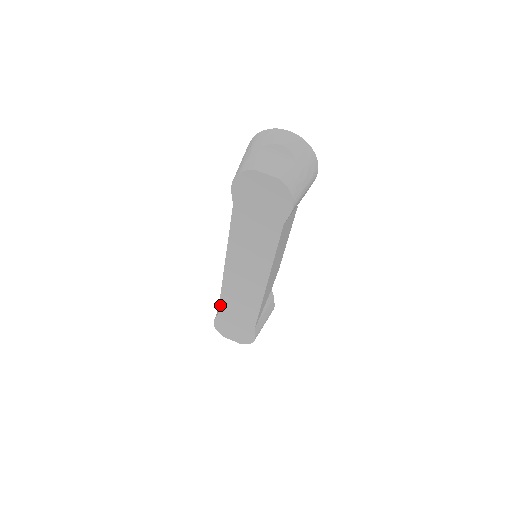
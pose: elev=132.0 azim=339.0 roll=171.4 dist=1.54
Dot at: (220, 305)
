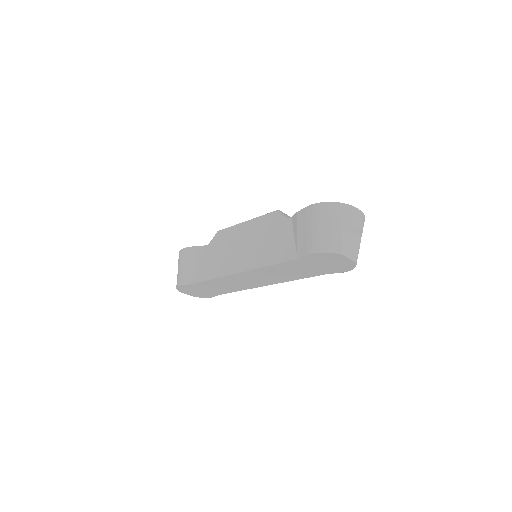
Dot at: (202, 282)
